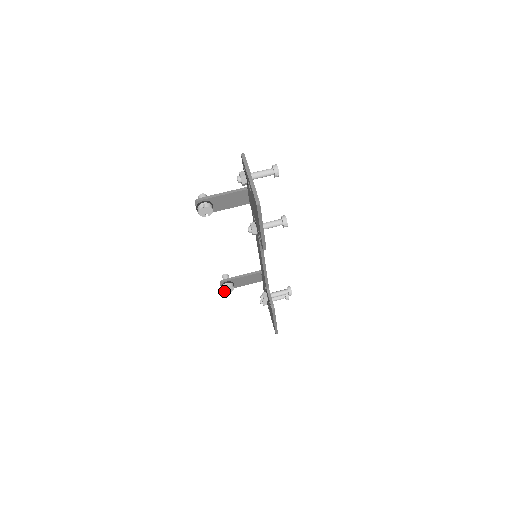
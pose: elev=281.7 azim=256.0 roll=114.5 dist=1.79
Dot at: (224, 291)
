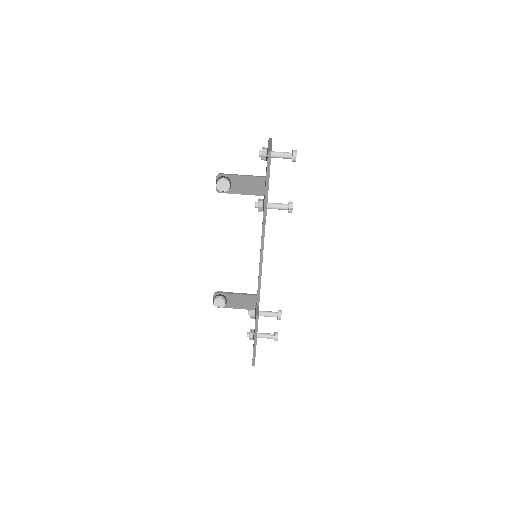
Dot at: (215, 304)
